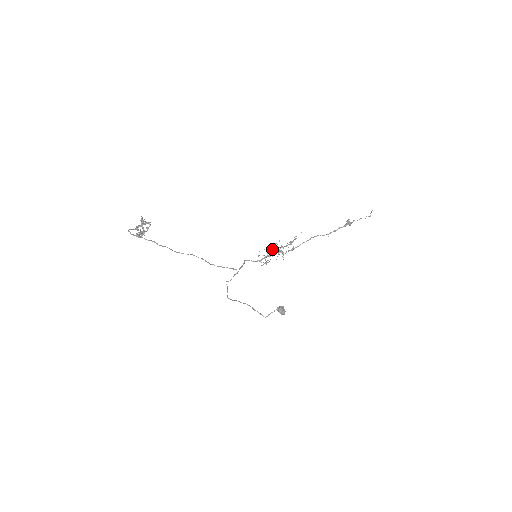
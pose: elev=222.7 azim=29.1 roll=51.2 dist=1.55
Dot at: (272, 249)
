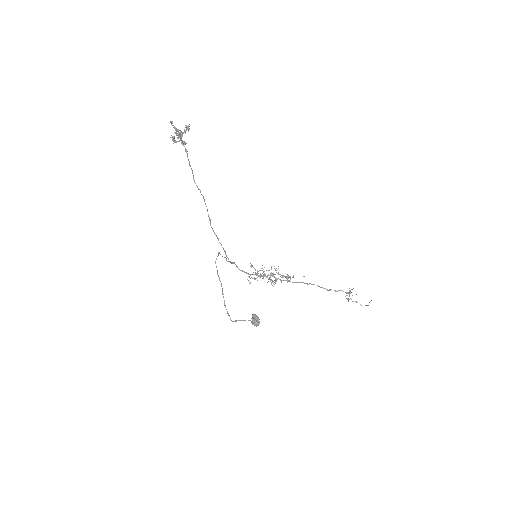
Dot at: (264, 273)
